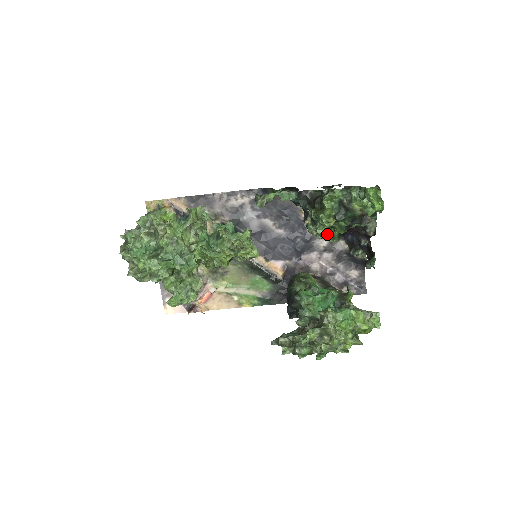
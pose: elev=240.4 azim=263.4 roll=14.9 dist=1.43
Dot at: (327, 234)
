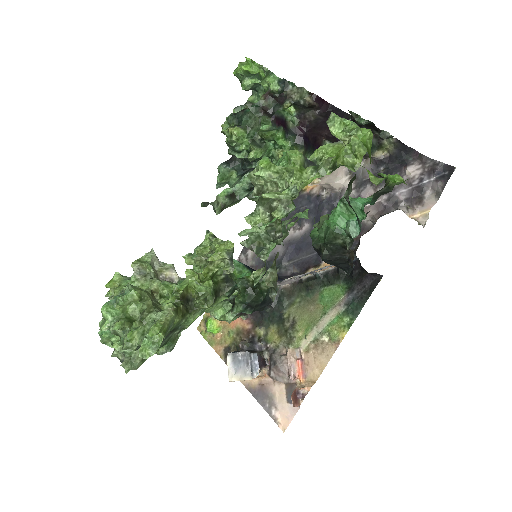
Dot at: occluded
